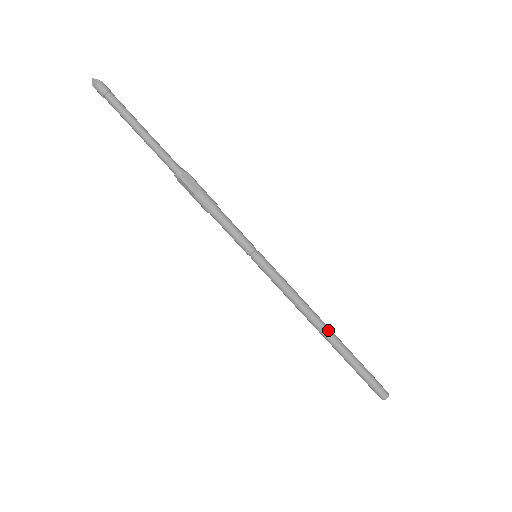
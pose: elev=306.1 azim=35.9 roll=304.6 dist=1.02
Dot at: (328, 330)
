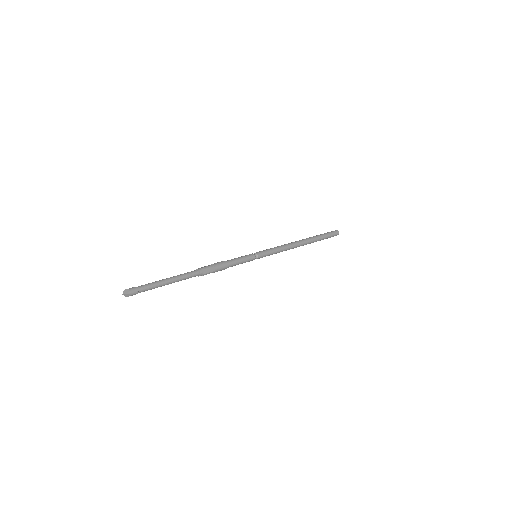
Dot at: (304, 242)
